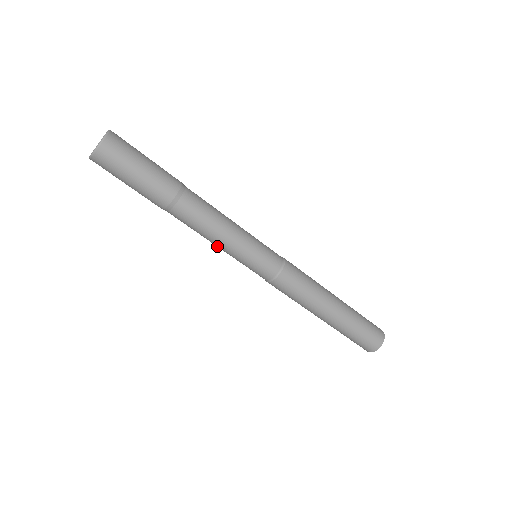
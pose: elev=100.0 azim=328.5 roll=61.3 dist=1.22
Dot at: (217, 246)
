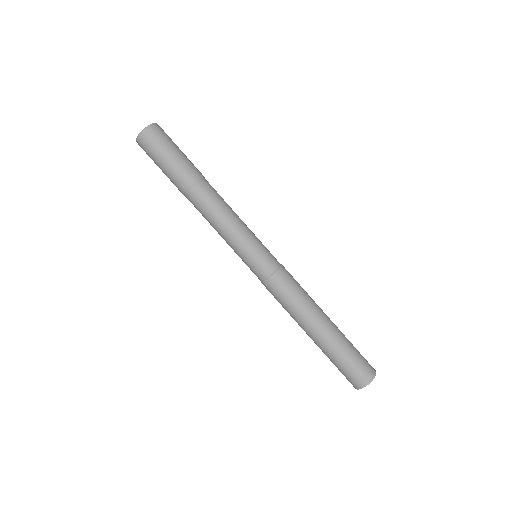
Dot at: (222, 237)
